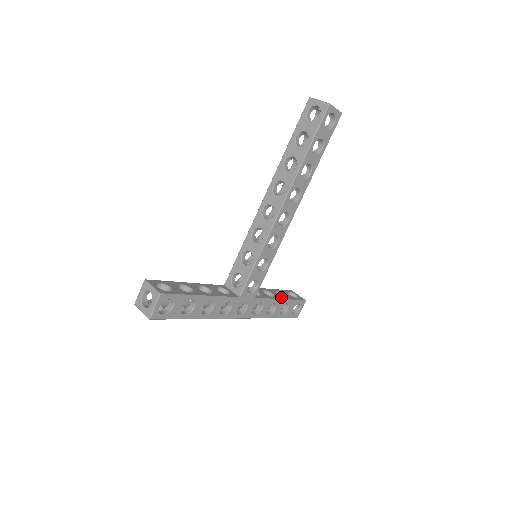
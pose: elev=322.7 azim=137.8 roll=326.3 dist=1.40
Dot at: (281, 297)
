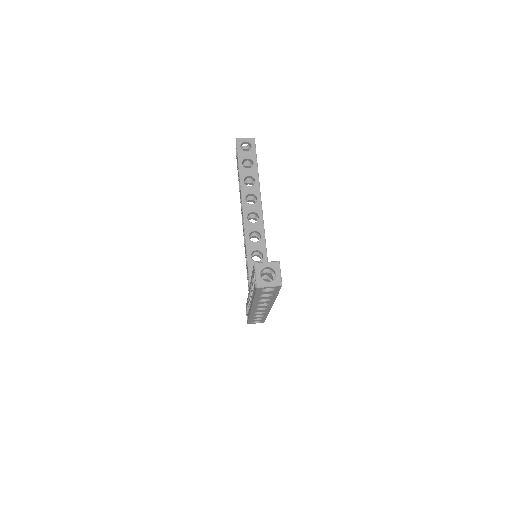
Dot at: occluded
